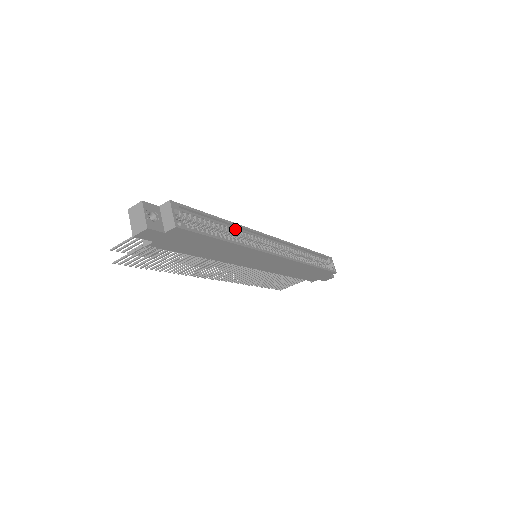
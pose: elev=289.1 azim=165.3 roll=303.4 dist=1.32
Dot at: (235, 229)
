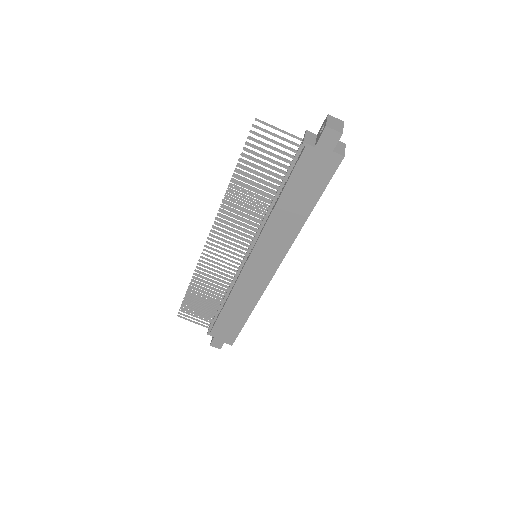
Dot at: occluded
